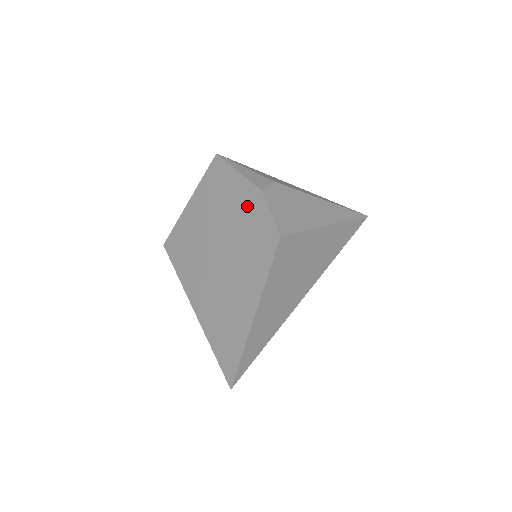
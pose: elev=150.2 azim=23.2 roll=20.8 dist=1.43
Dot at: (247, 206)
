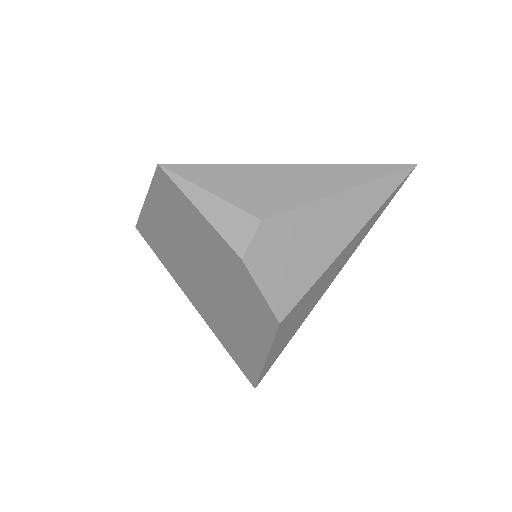
Dot at: (226, 263)
